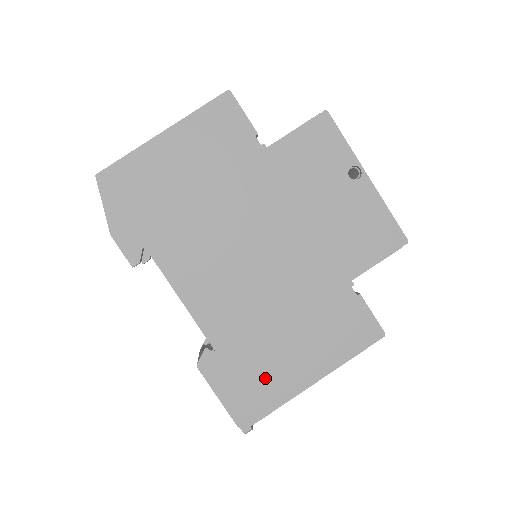
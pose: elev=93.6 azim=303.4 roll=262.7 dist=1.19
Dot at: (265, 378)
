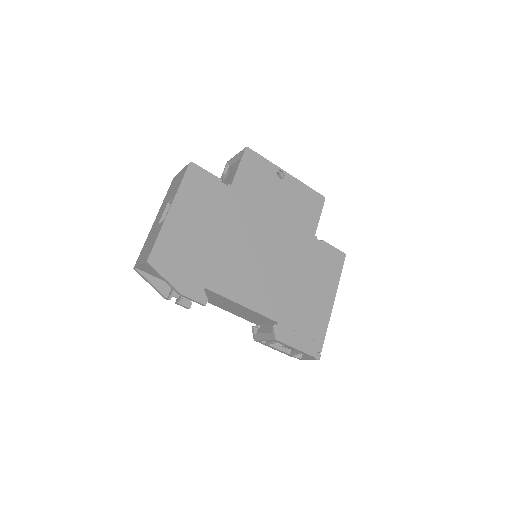
Dot at: (311, 319)
